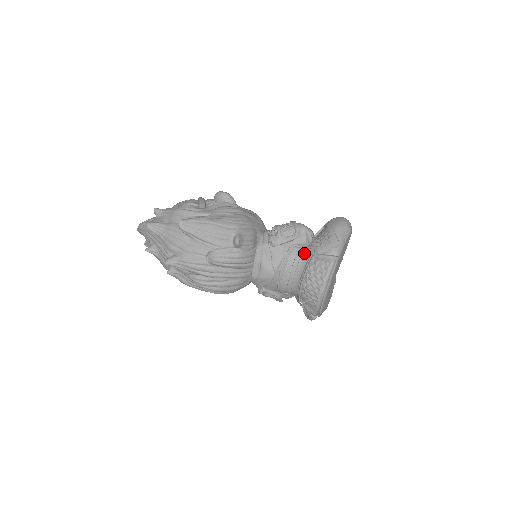
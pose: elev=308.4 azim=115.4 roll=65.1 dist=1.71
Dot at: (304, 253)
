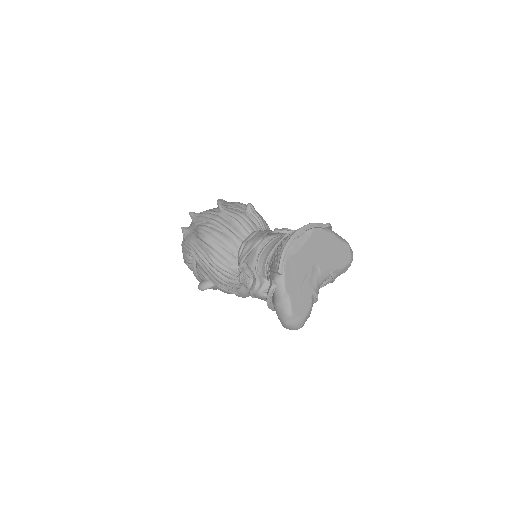
Dot at: occluded
